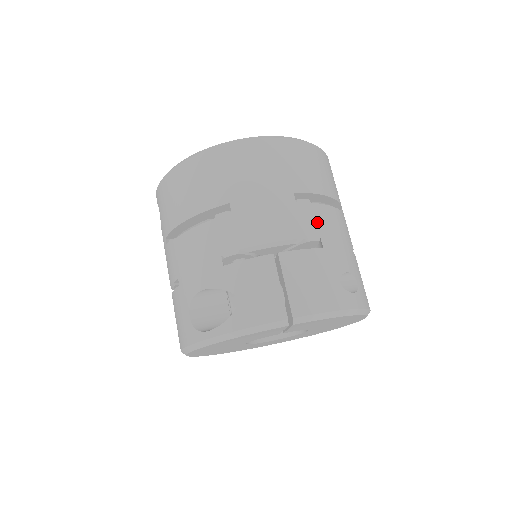
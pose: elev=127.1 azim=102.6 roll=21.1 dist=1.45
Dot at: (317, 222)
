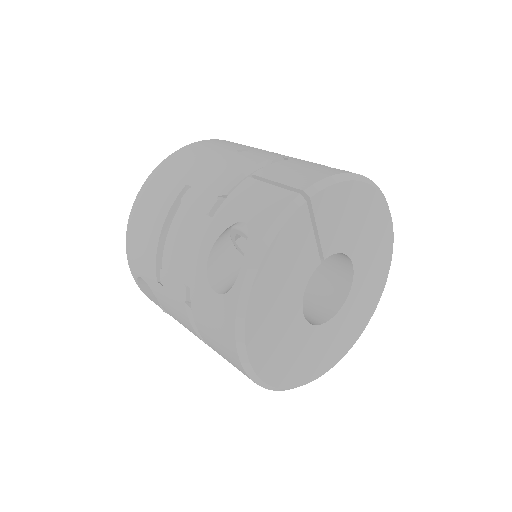
Dot at: (271, 154)
